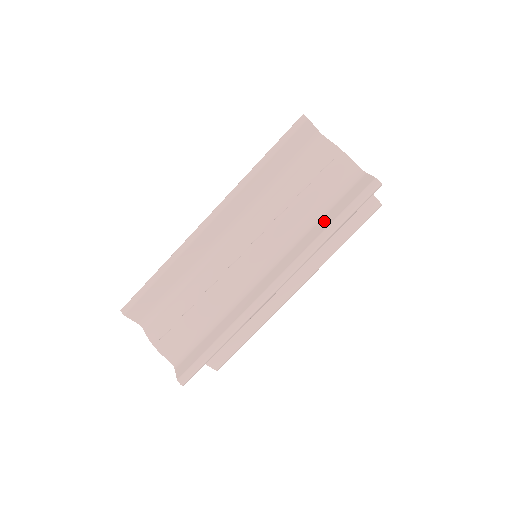
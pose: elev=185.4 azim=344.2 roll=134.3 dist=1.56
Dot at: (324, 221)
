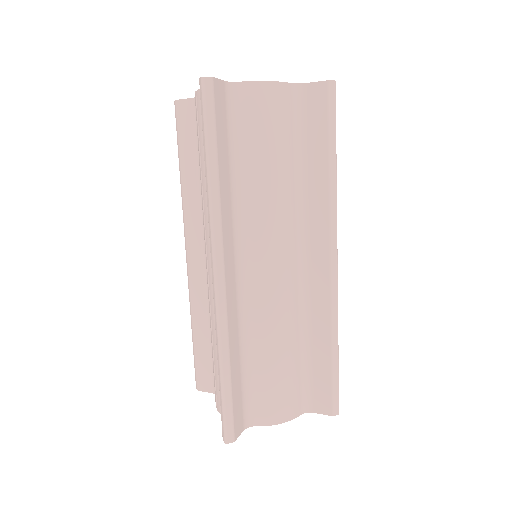
Dot at: occluded
